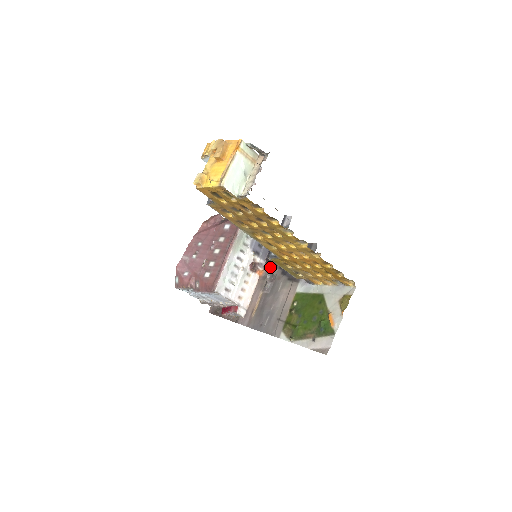
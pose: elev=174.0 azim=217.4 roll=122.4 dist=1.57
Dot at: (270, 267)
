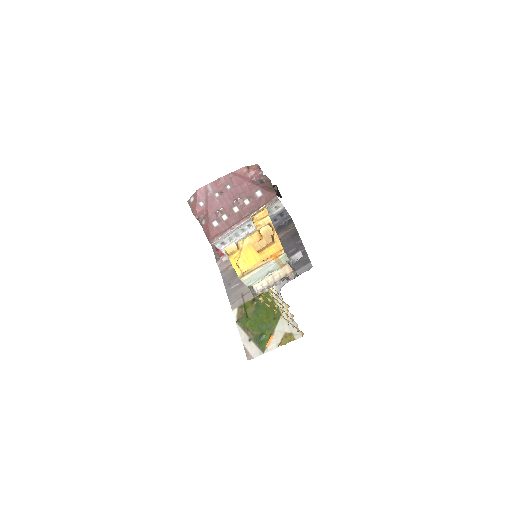
Dot at: occluded
